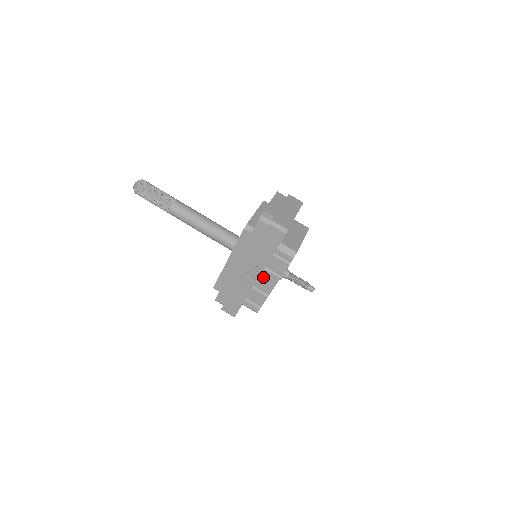
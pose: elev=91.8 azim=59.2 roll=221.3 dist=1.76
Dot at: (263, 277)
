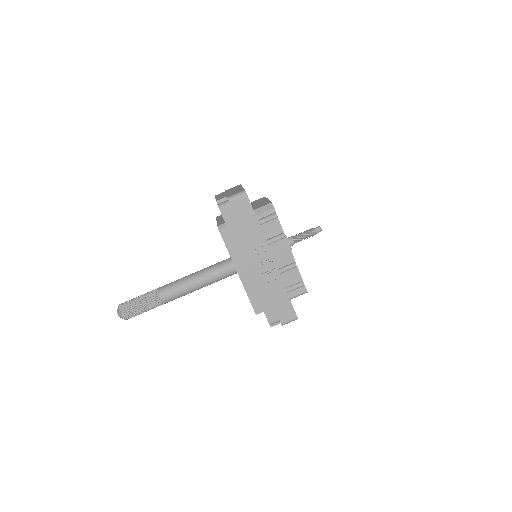
Dot at: (275, 253)
